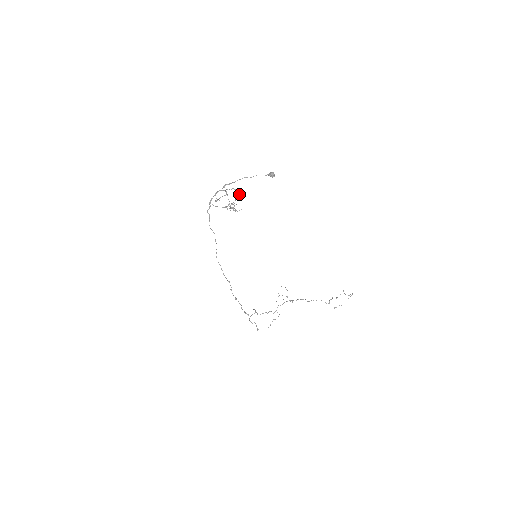
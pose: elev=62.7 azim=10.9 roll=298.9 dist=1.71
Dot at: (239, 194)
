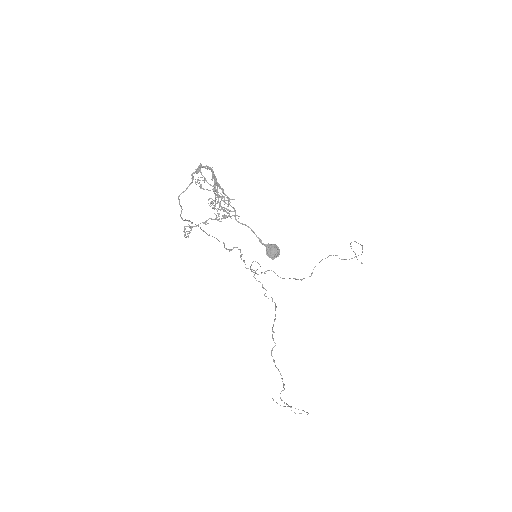
Dot at: occluded
